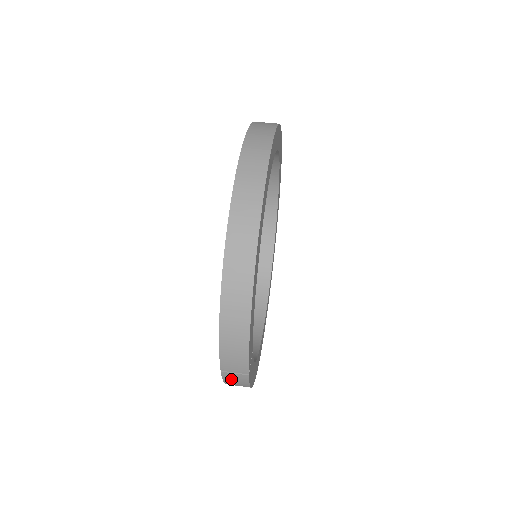
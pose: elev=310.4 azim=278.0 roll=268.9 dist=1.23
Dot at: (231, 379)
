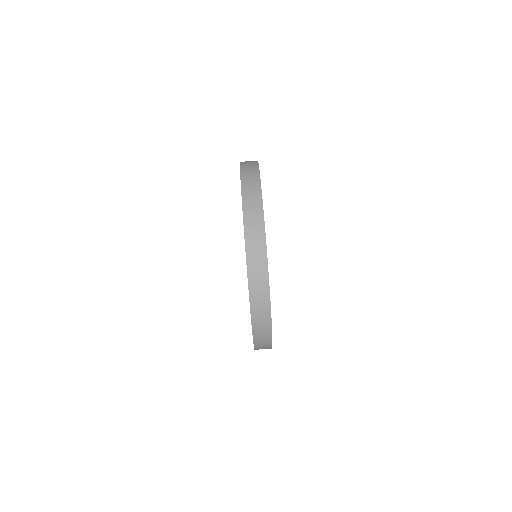
Dot at: occluded
